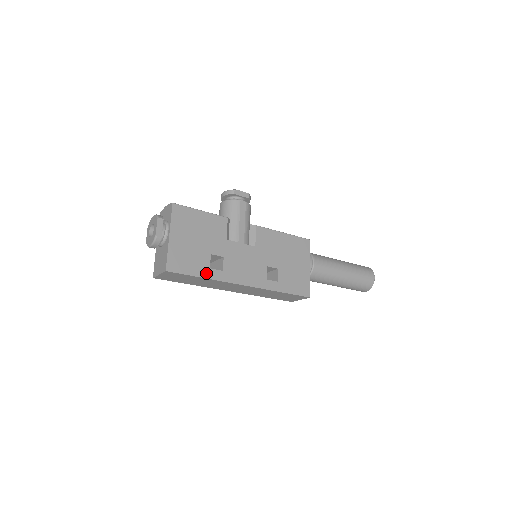
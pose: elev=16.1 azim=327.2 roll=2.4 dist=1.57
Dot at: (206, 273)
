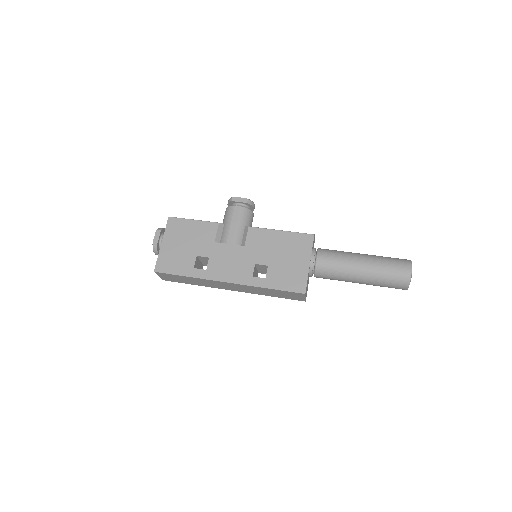
Dot at: (190, 272)
